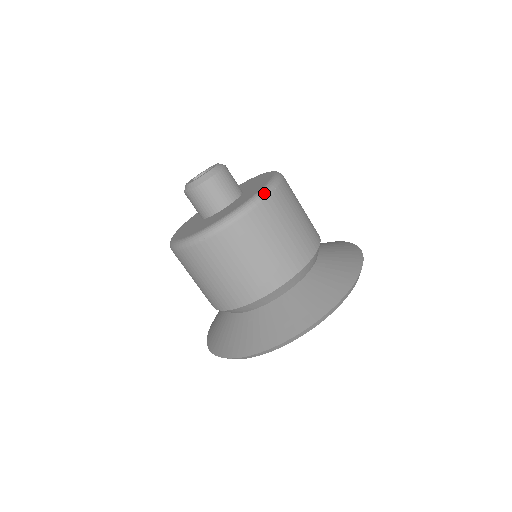
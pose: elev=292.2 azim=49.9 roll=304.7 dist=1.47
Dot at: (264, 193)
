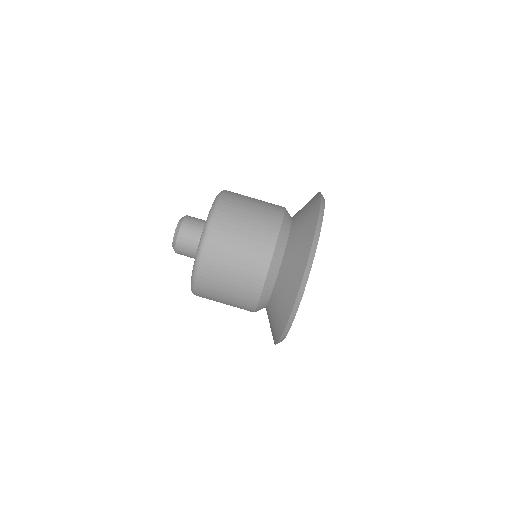
Dot at: (222, 191)
